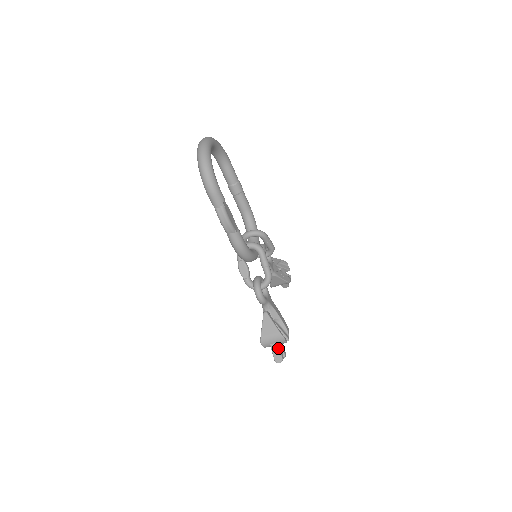
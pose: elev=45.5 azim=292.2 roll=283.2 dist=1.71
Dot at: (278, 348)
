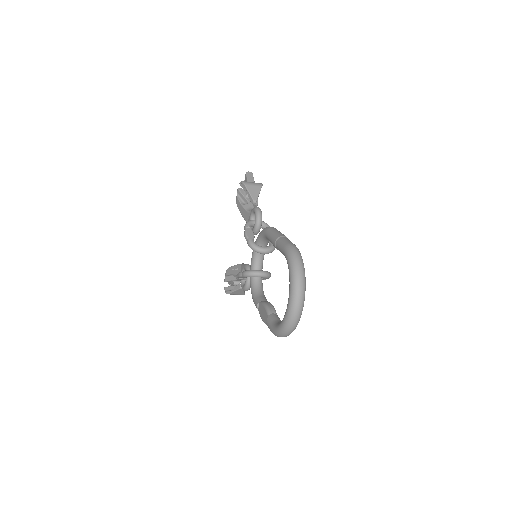
Dot at: occluded
